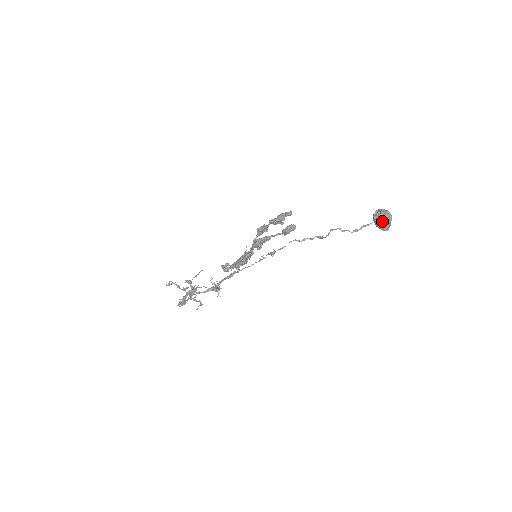
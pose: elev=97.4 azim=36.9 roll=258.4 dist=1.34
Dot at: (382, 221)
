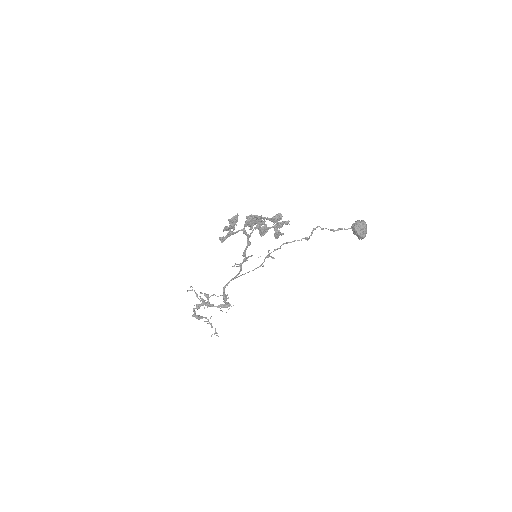
Dot at: (356, 226)
